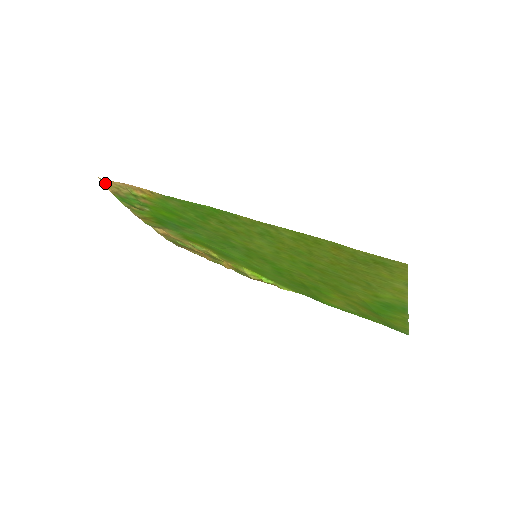
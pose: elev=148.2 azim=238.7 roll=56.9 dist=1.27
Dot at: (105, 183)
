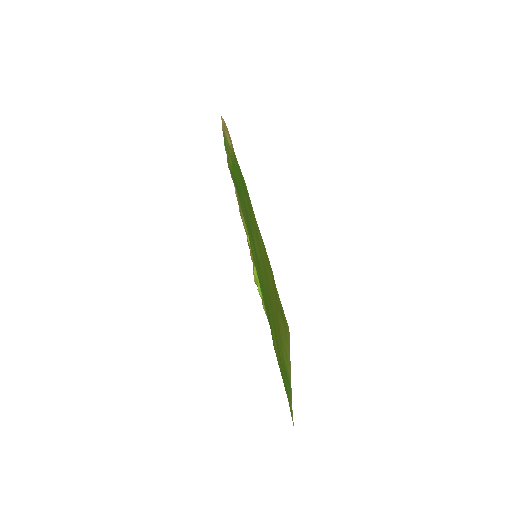
Dot at: occluded
